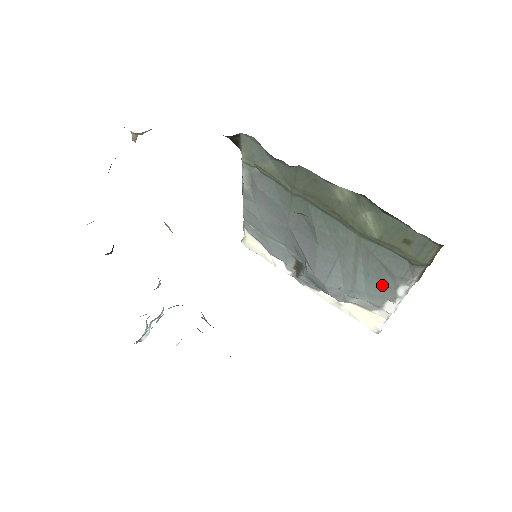
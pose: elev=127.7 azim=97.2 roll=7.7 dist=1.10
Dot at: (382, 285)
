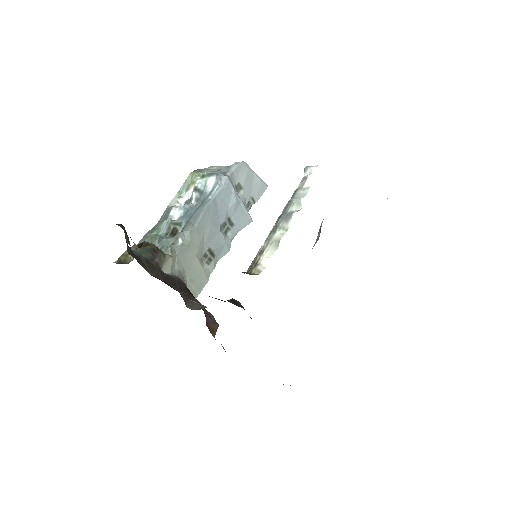
Dot at: occluded
